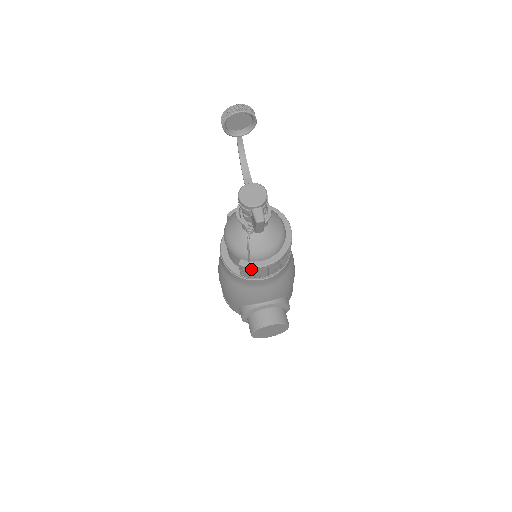
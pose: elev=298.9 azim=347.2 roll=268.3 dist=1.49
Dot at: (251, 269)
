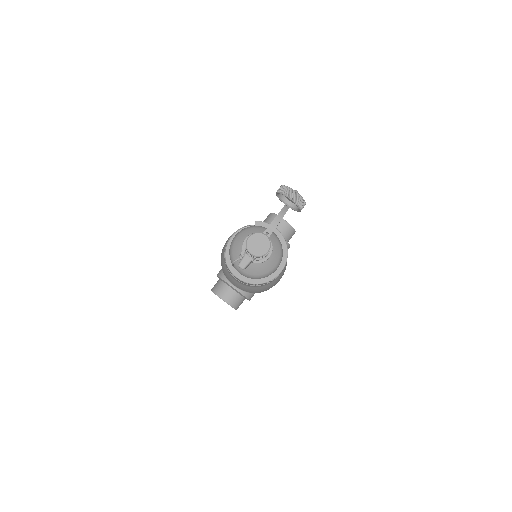
Dot at: (230, 270)
